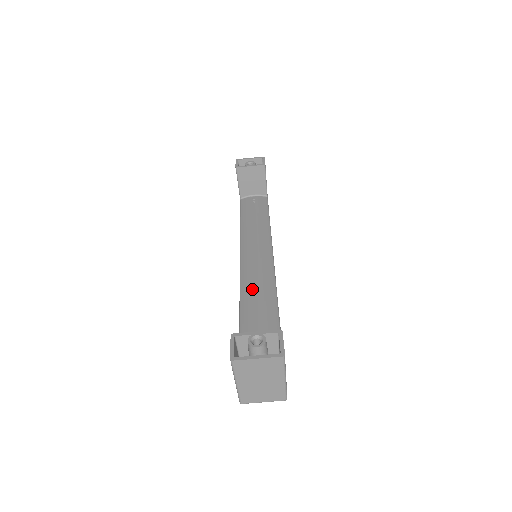
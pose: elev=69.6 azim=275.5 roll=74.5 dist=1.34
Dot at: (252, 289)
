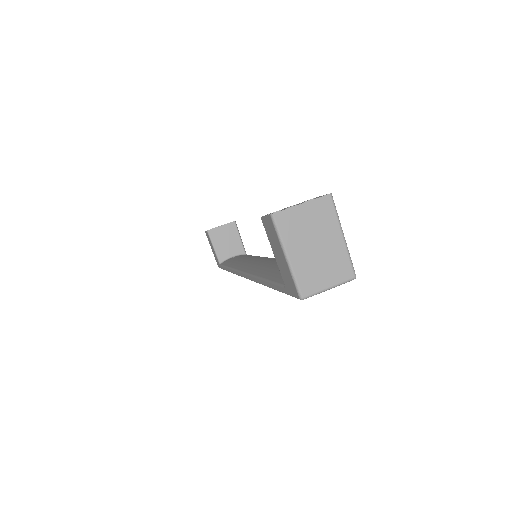
Dot at: (264, 266)
